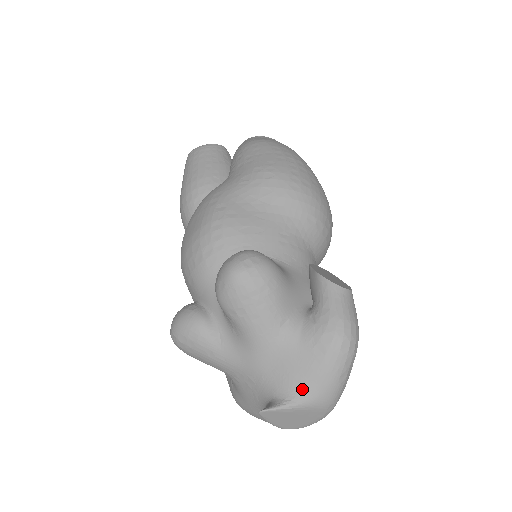
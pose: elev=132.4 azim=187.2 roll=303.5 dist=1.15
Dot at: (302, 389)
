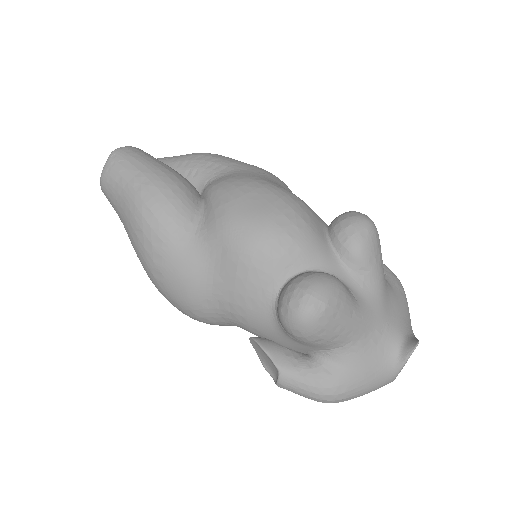
Dot at: (409, 324)
